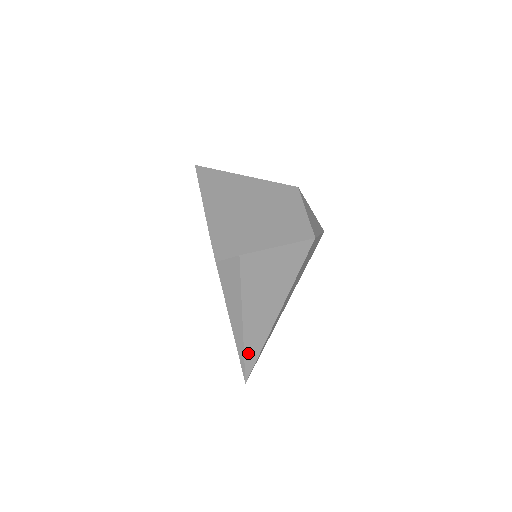
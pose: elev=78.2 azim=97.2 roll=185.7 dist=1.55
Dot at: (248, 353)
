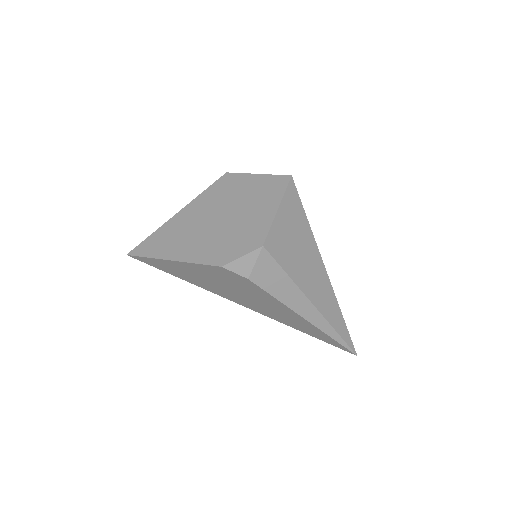
Dot at: (337, 327)
